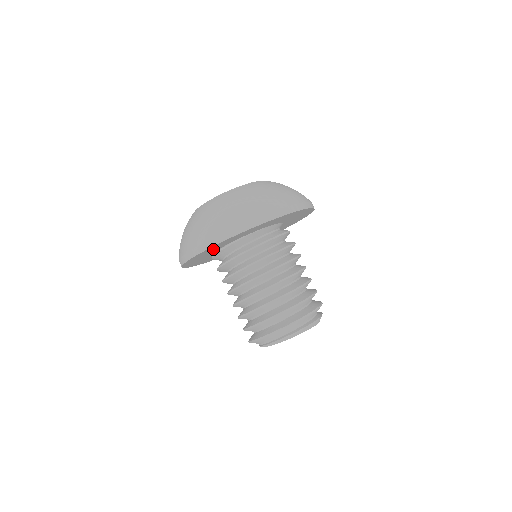
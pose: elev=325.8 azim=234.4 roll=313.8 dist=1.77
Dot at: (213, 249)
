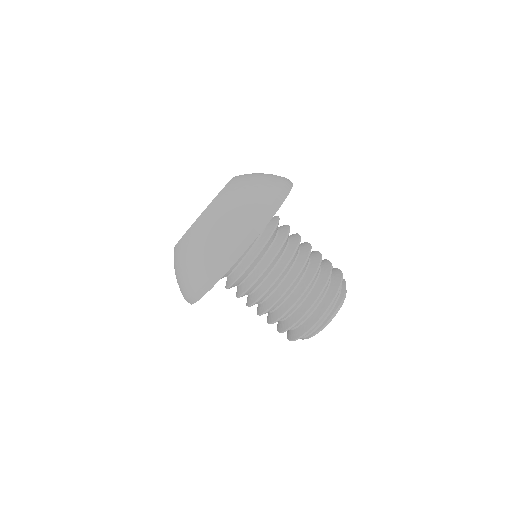
Dot at: occluded
